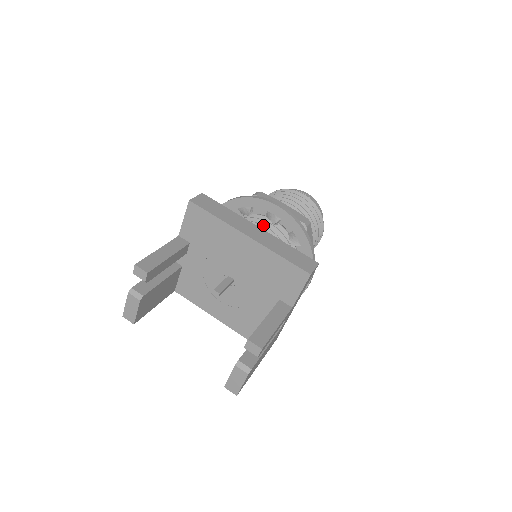
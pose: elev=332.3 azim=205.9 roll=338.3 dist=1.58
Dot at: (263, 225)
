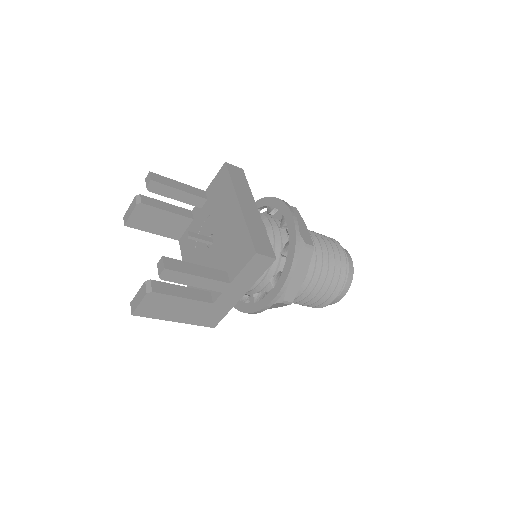
Dot at: occluded
